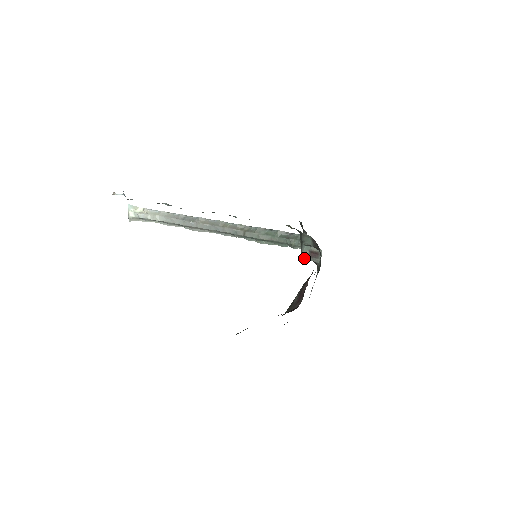
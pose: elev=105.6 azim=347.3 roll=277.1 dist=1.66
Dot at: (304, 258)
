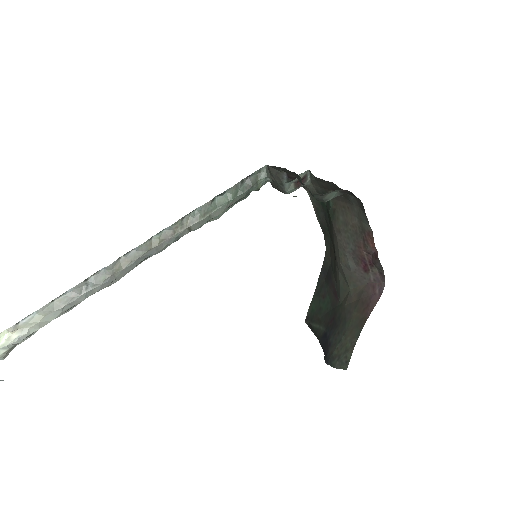
Dot at: occluded
